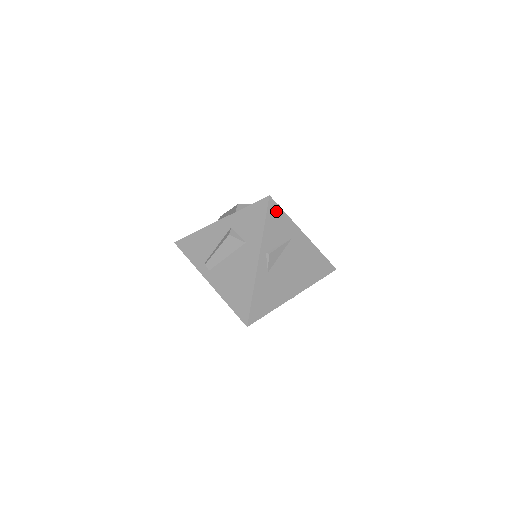
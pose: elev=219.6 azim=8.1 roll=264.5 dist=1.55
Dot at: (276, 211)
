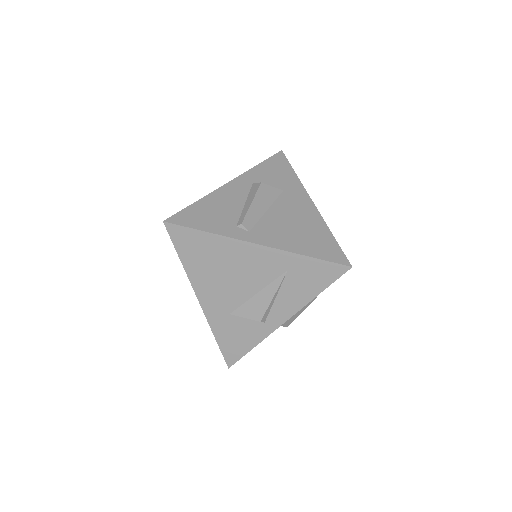
Dot at: occluded
